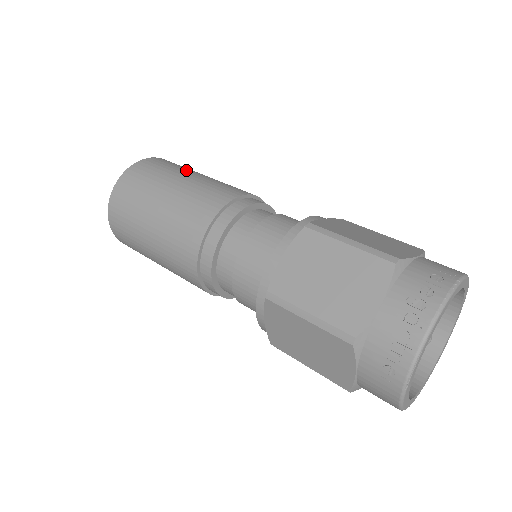
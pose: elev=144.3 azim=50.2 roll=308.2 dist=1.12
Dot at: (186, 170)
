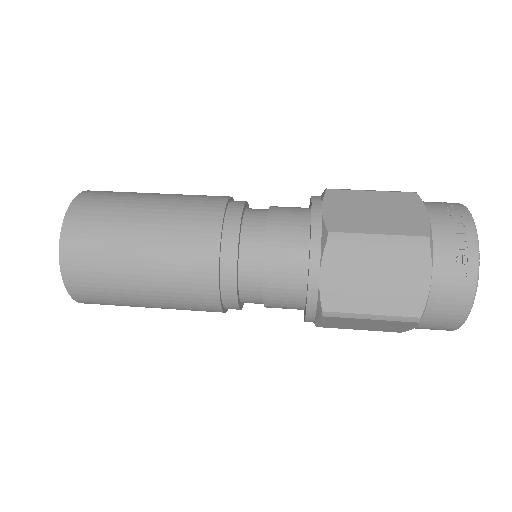
Dot at: occluded
